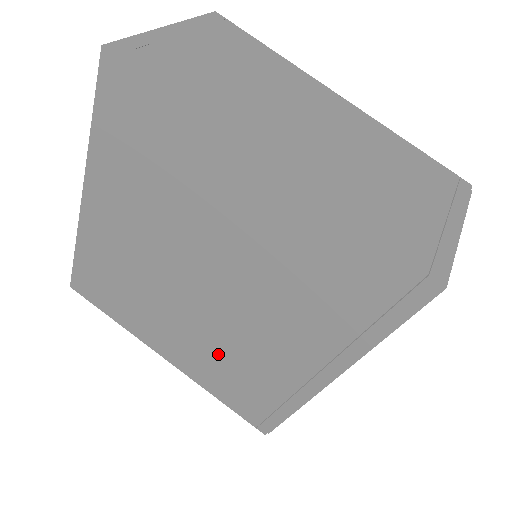
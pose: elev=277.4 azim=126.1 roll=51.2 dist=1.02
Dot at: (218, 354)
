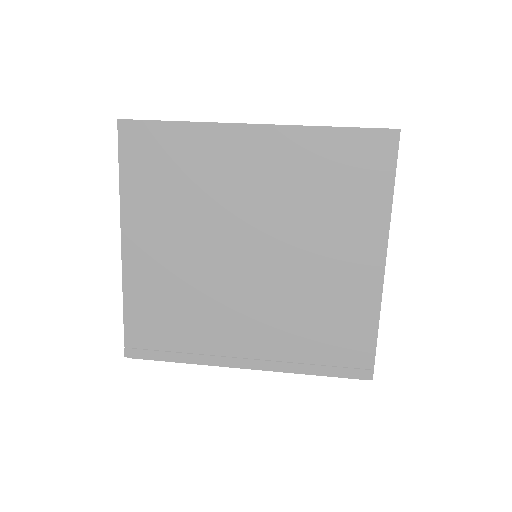
Dot at: (185, 288)
